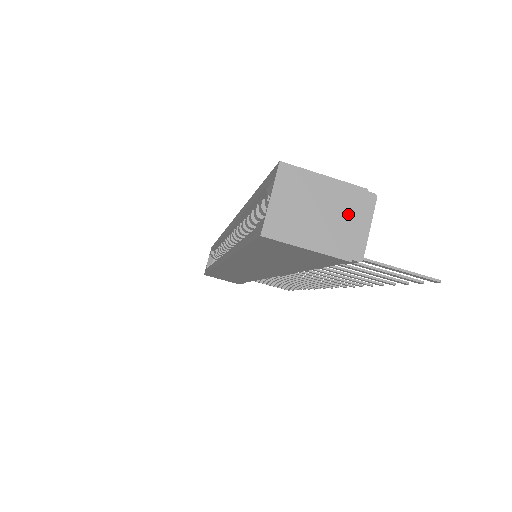
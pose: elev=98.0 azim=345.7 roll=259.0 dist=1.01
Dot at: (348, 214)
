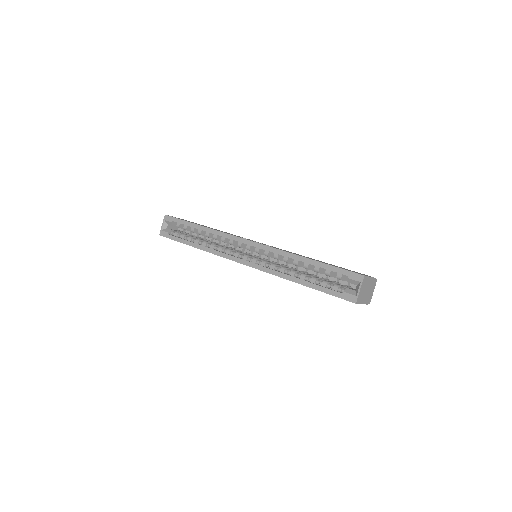
Dot at: (371, 289)
